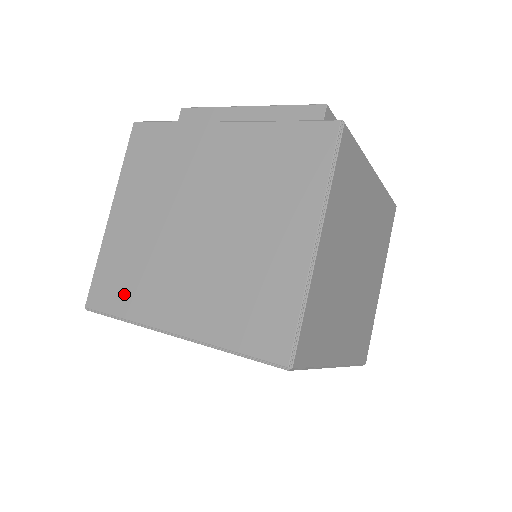
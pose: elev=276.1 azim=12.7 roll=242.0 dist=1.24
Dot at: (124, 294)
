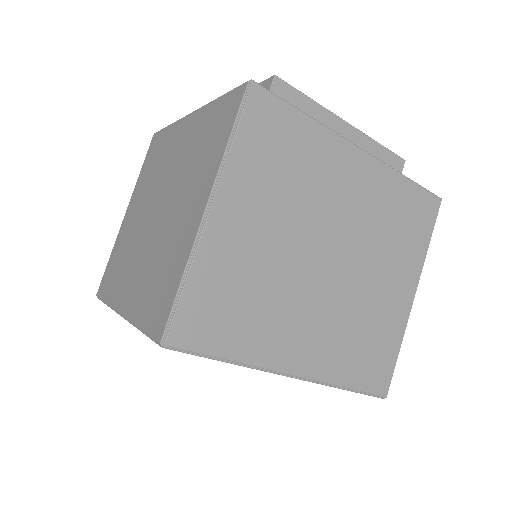
Dot at: (112, 281)
